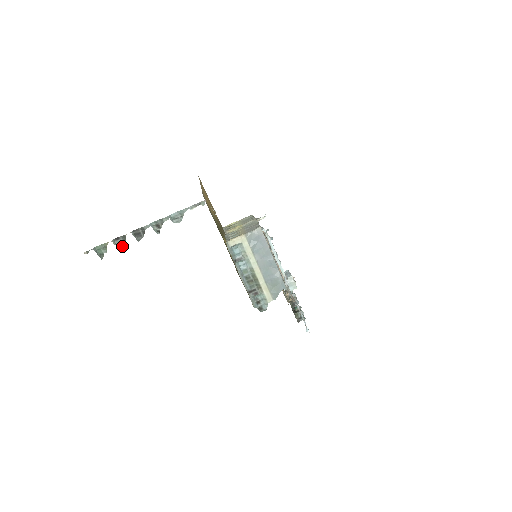
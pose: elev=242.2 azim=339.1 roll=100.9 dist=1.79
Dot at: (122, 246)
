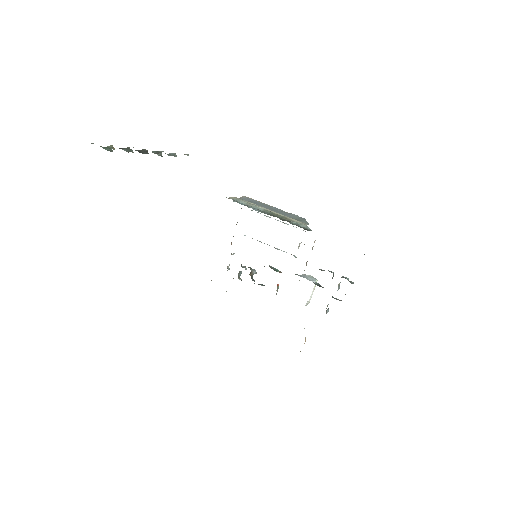
Dot at: occluded
